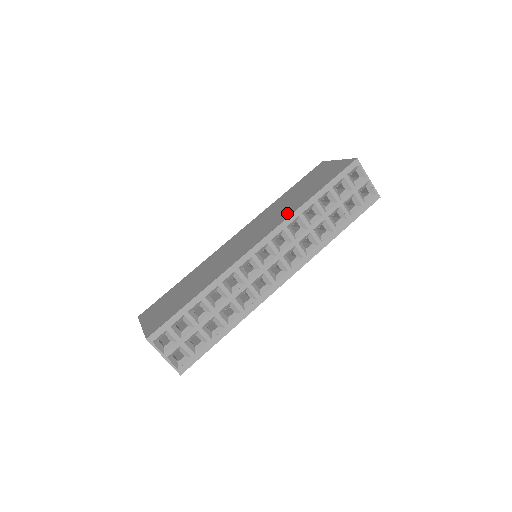
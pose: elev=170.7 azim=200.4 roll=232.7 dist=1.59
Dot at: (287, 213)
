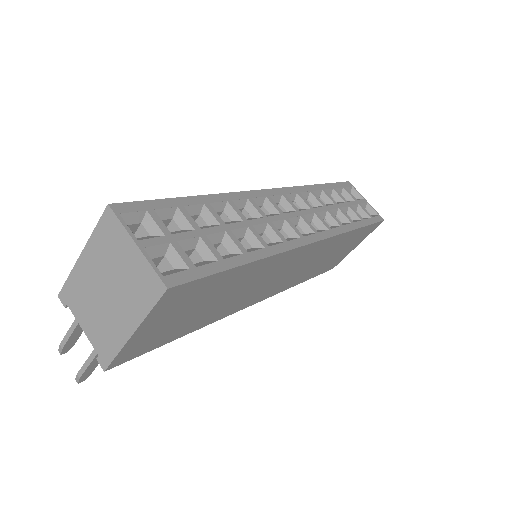
Dot at: occluded
